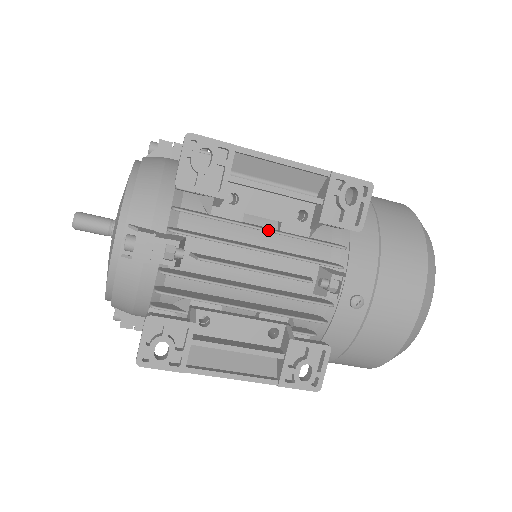
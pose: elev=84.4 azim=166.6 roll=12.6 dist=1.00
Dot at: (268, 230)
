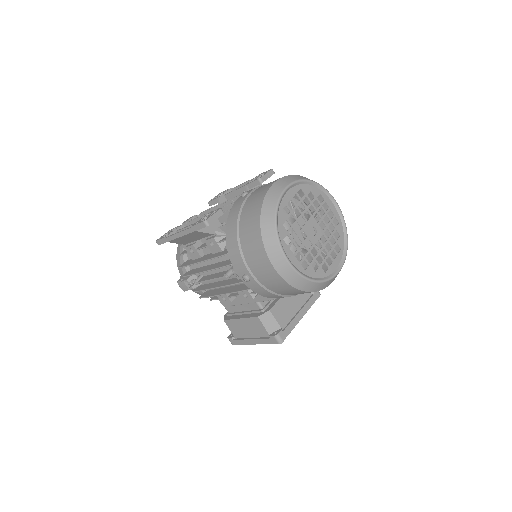
Dot at: occluded
